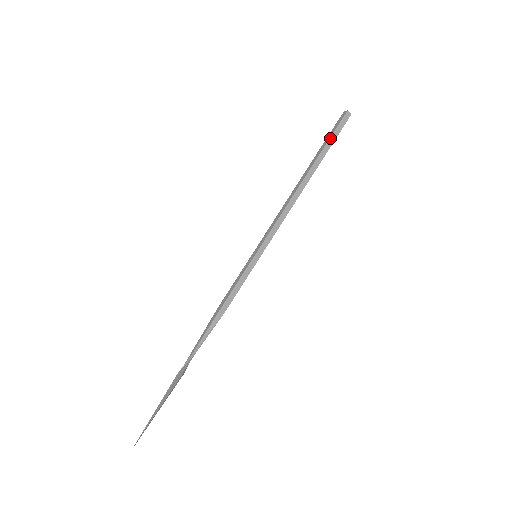
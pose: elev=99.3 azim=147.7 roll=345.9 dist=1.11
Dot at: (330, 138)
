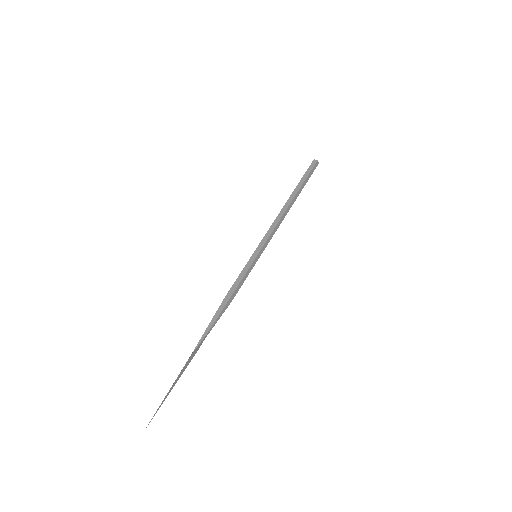
Dot at: (308, 176)
